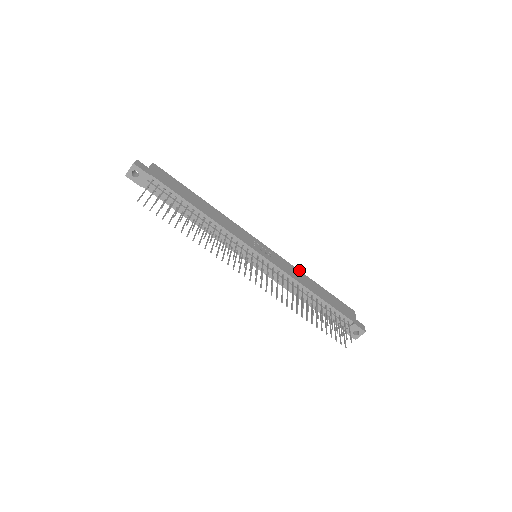
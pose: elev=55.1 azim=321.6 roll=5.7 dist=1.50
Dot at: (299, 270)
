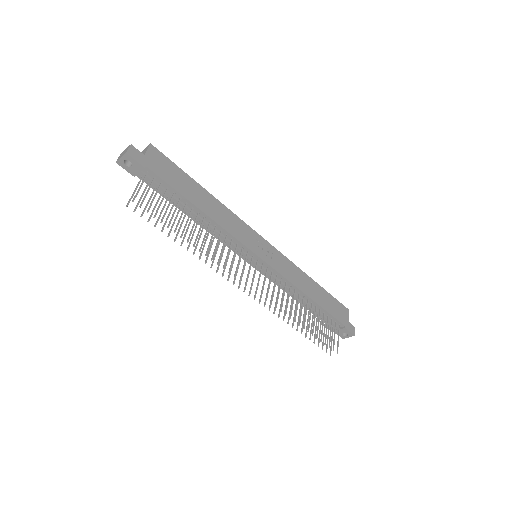
Dot at: (300, 269)
